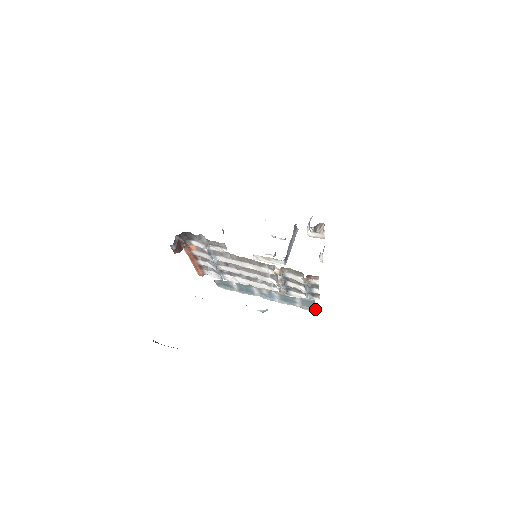
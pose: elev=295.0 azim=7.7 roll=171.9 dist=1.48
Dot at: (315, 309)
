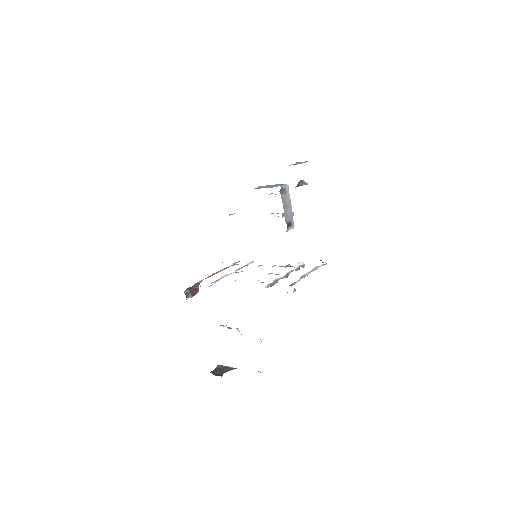
Dot at: occluded
